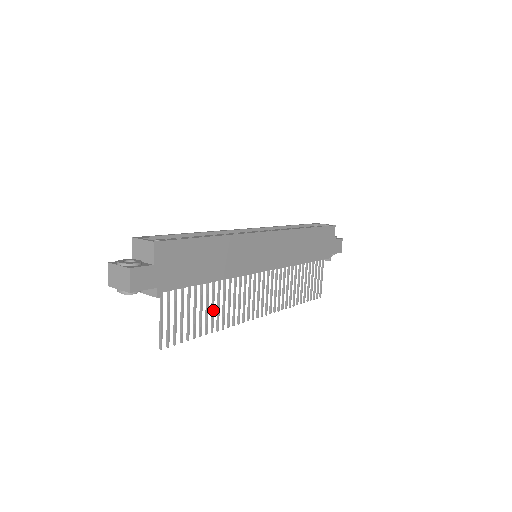
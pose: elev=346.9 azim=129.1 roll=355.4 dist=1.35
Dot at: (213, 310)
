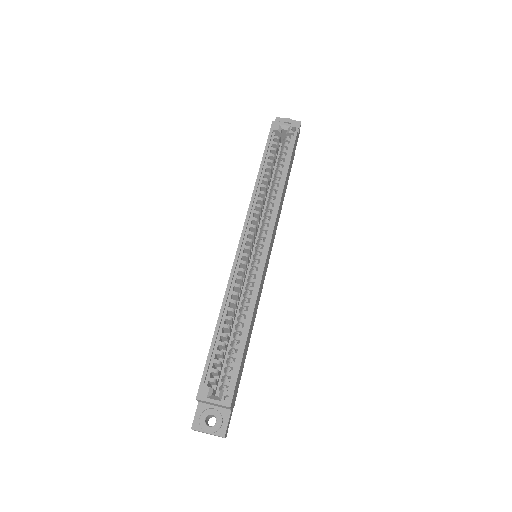
Dot at: occluded
